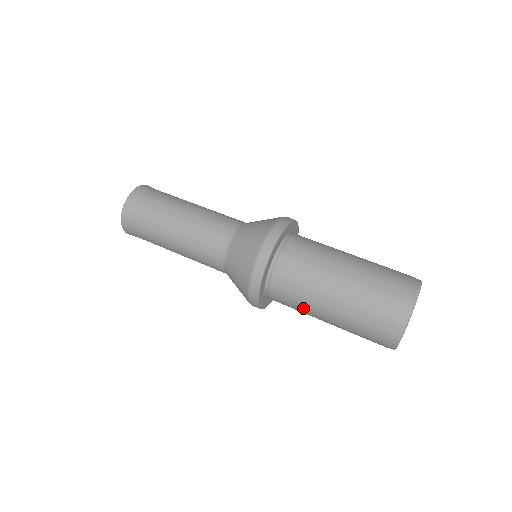
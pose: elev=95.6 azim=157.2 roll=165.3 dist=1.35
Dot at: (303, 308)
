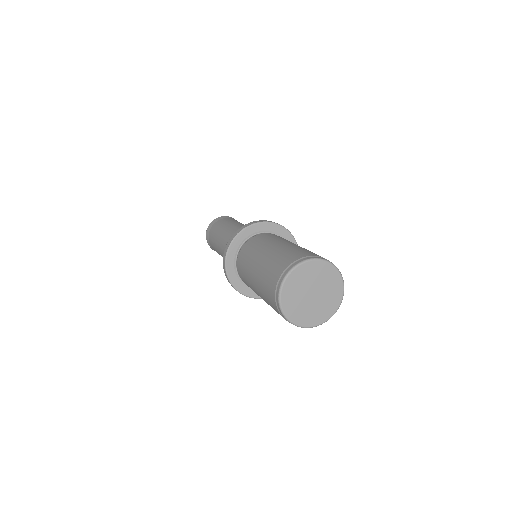
Dot at: (253, 290)
